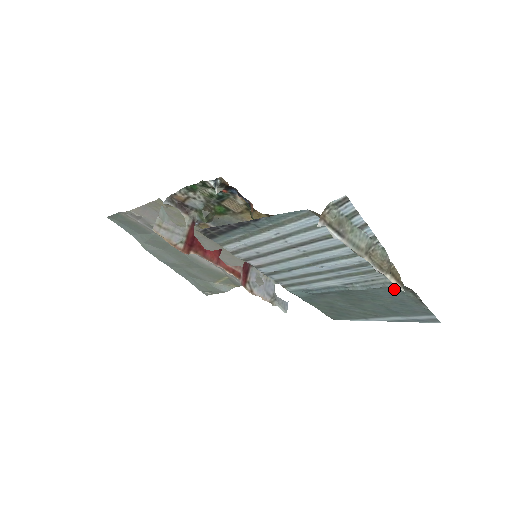
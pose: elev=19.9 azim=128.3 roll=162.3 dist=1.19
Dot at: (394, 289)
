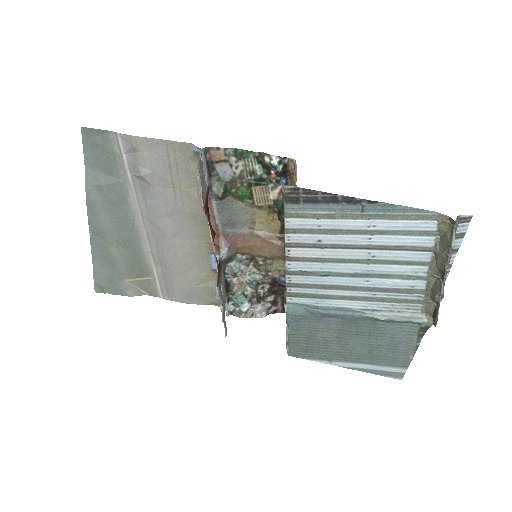
Dot at: (406, 328)
